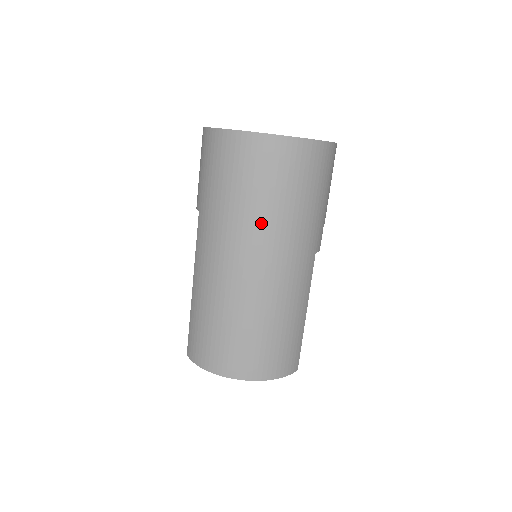
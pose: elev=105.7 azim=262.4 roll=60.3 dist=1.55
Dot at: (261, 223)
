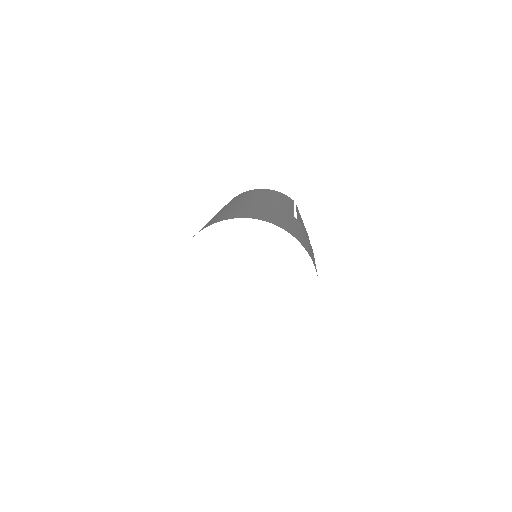
Dot at: occluded
